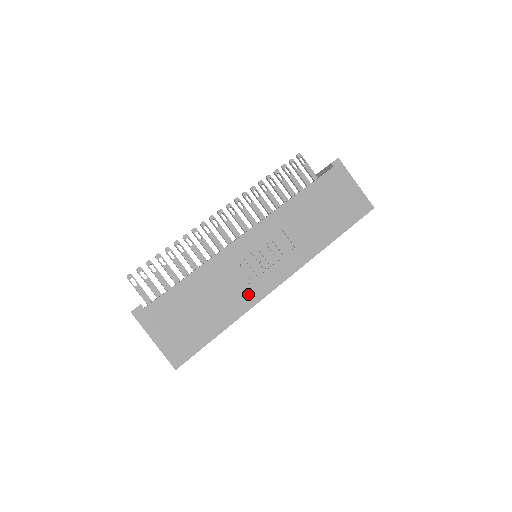
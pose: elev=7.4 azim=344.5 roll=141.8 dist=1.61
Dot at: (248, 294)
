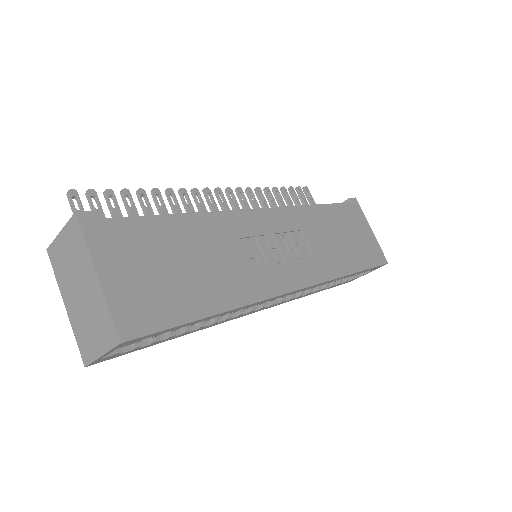
Dot at: (254, 281)
